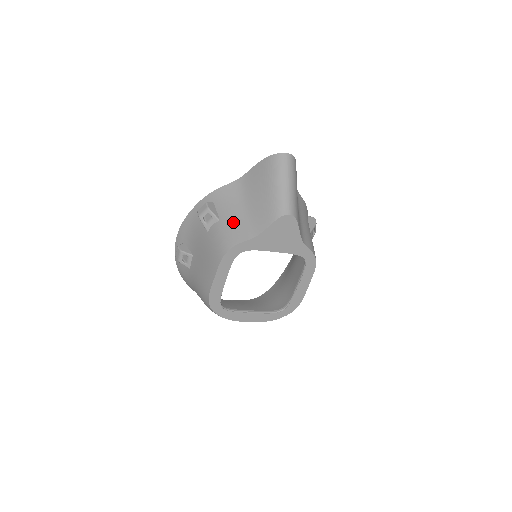
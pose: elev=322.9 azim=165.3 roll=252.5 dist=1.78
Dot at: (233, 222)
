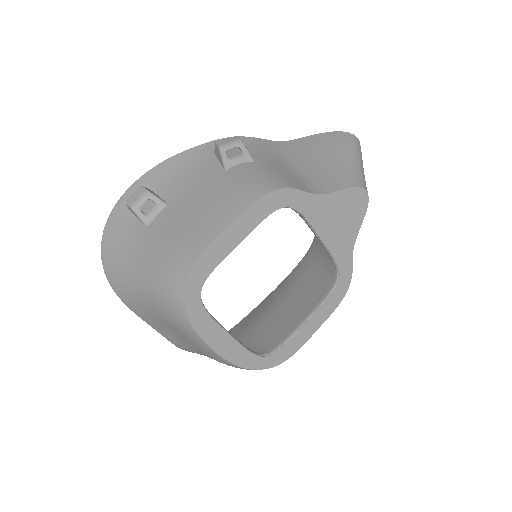
Dot at: (280, 169)
